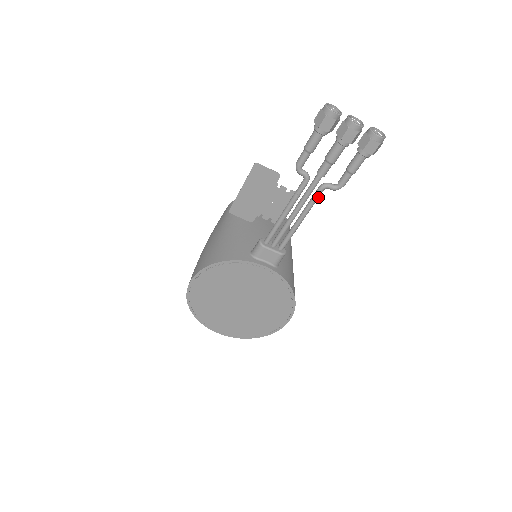
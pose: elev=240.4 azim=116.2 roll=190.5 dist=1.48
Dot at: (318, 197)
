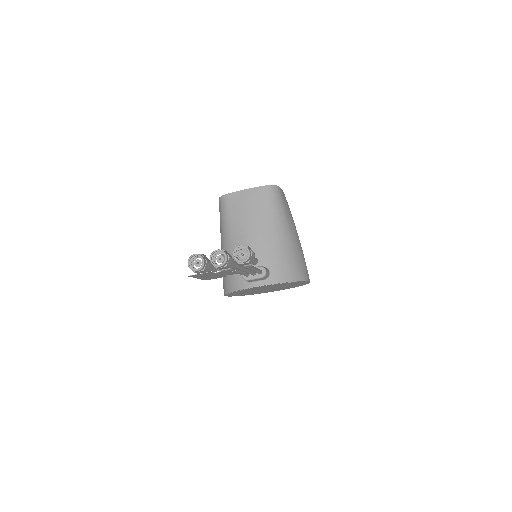
Dot at: (248, 267)
